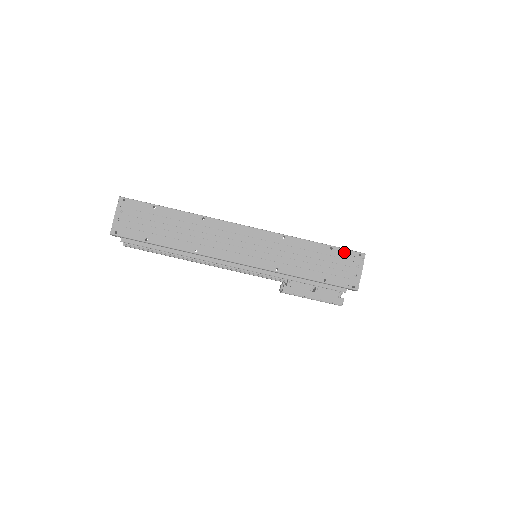
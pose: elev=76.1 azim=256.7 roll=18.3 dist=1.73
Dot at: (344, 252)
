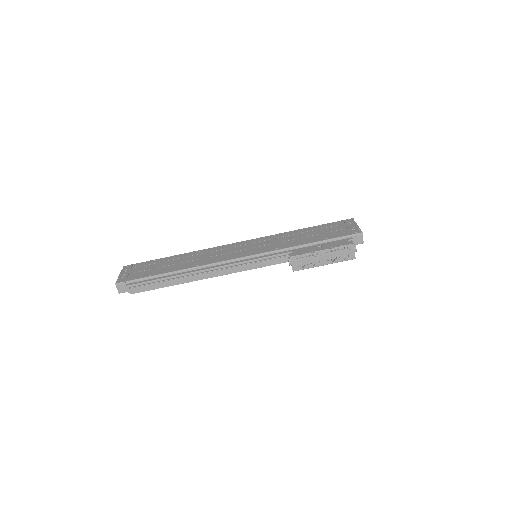
Dot at: (333, 223)
